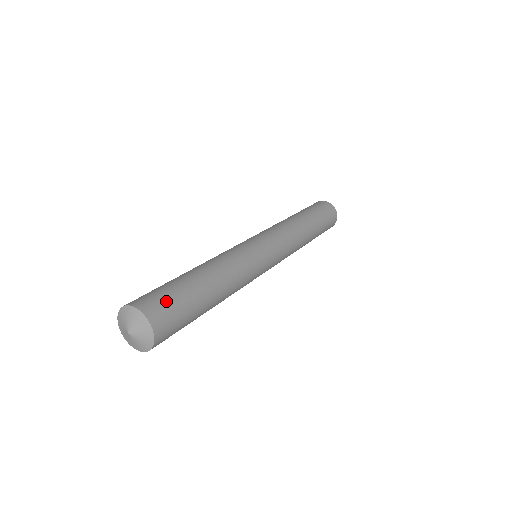
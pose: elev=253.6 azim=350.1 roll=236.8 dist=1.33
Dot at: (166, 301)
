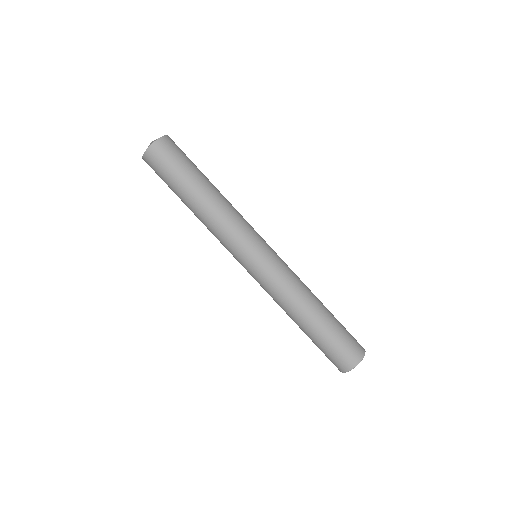
Dot at: (181, 150)
